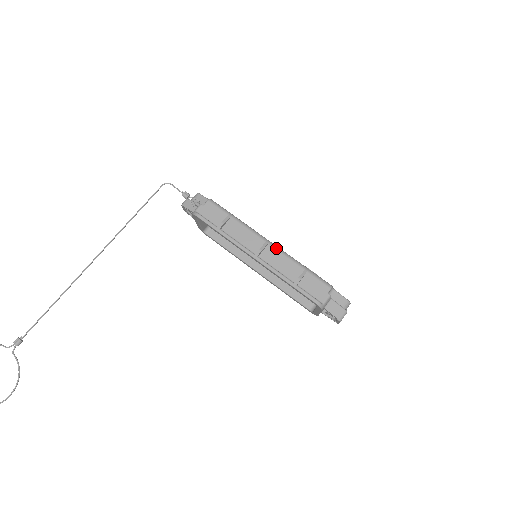
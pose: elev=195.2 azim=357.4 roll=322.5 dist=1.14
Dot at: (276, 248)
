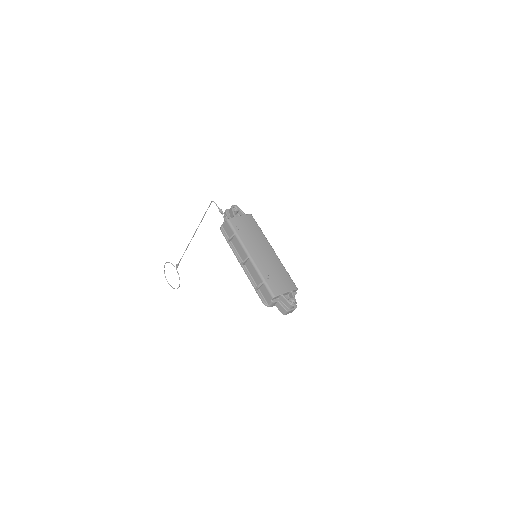
Dot at: (252, 263)
